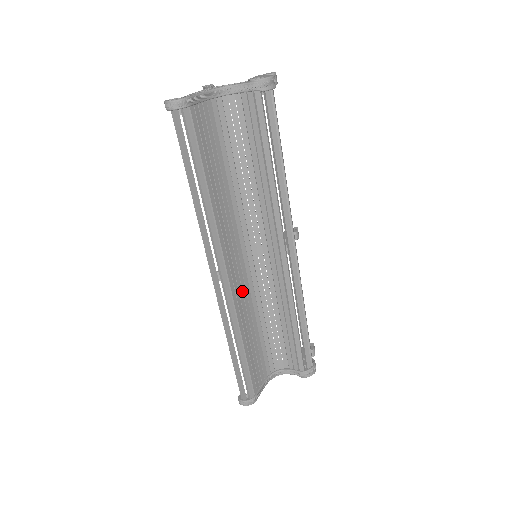
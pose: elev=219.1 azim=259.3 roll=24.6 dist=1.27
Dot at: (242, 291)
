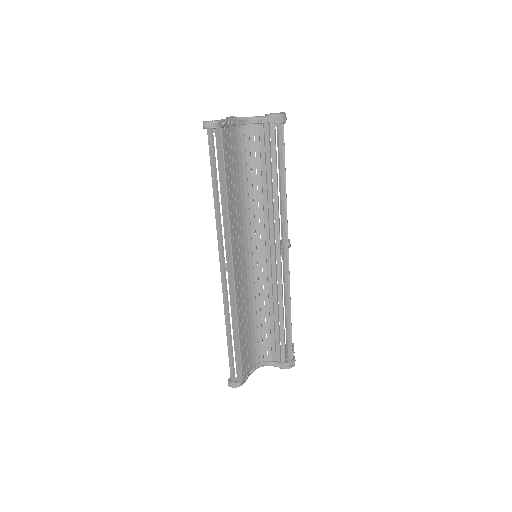
Dot at: (242, 284)
